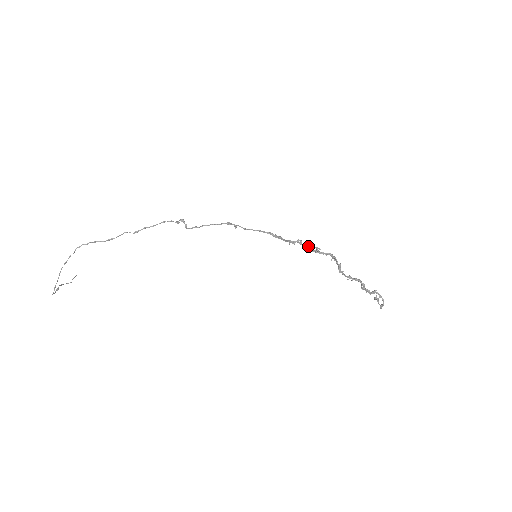
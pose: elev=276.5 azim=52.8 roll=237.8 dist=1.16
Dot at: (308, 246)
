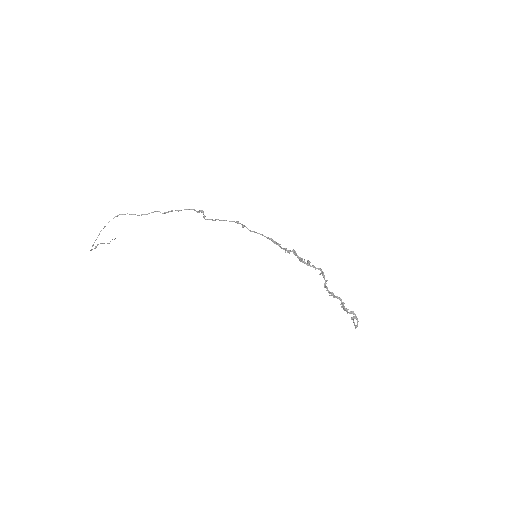
Dot at: (301, 258)
